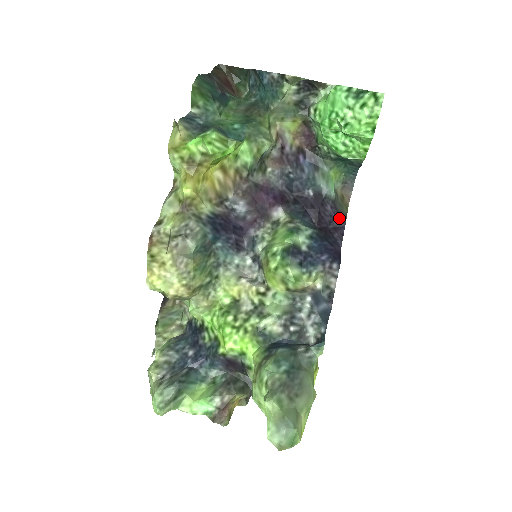
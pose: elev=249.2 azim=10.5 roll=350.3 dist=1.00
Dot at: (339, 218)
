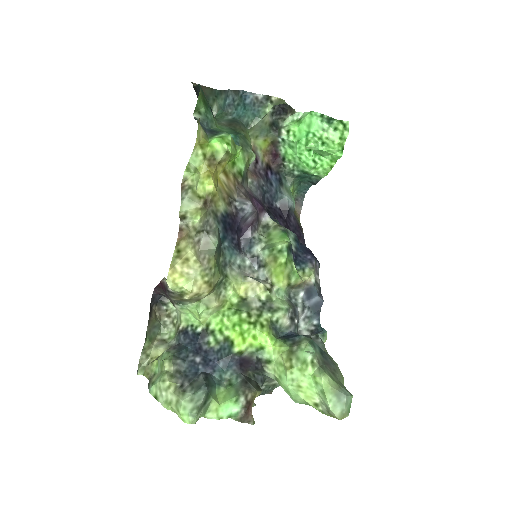
Dot at: (299, 228)
